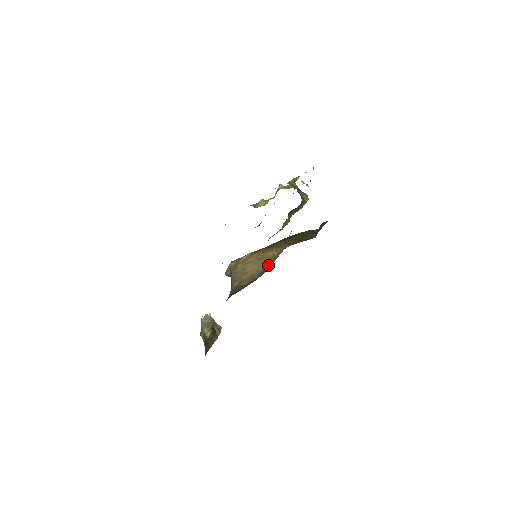
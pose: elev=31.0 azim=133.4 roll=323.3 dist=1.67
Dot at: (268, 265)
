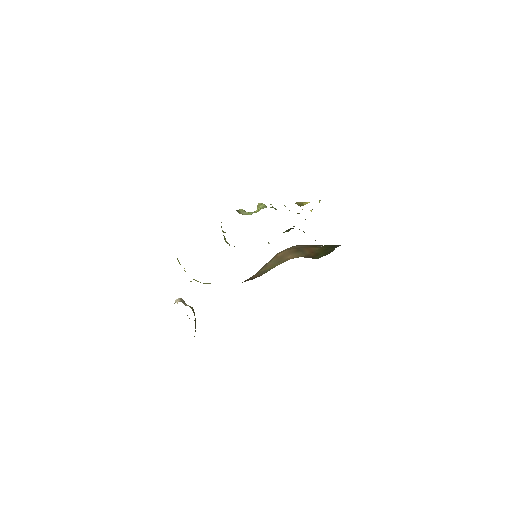
Dot at: occluded
